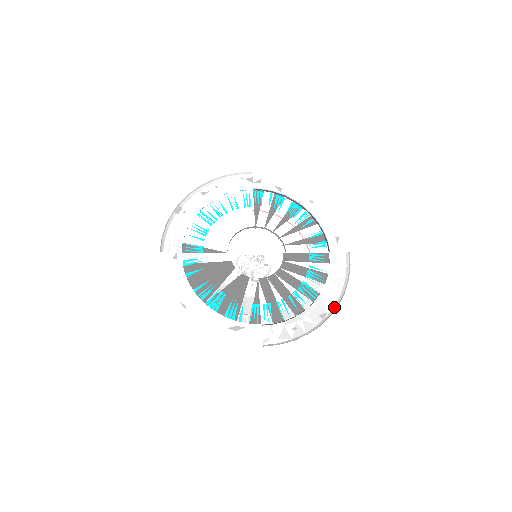
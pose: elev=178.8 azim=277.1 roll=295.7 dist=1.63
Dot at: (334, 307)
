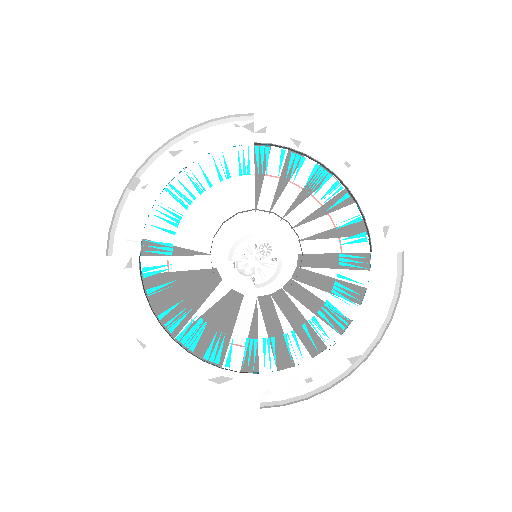
Dot at: (372, 343)
